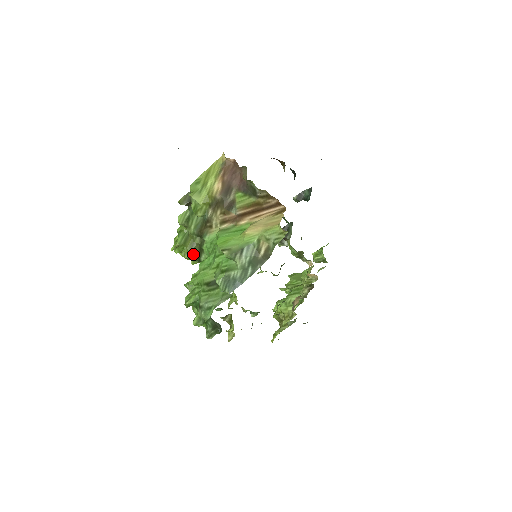
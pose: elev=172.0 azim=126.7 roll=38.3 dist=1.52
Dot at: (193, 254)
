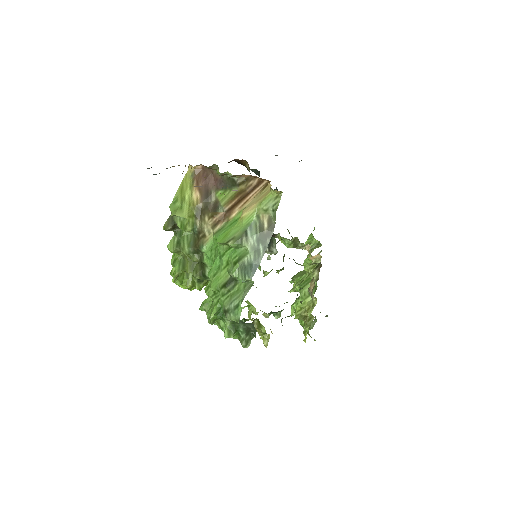
Dot at: (196, 274)
